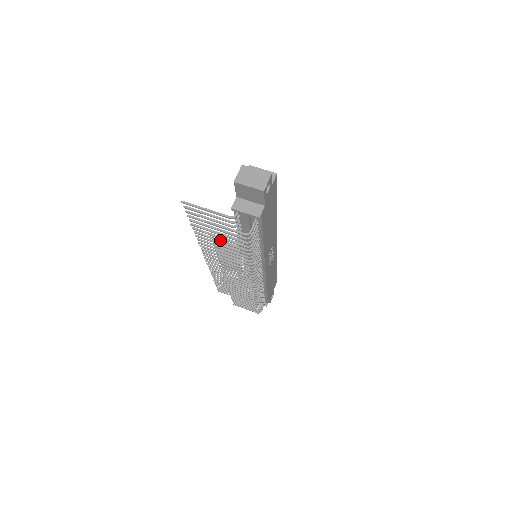
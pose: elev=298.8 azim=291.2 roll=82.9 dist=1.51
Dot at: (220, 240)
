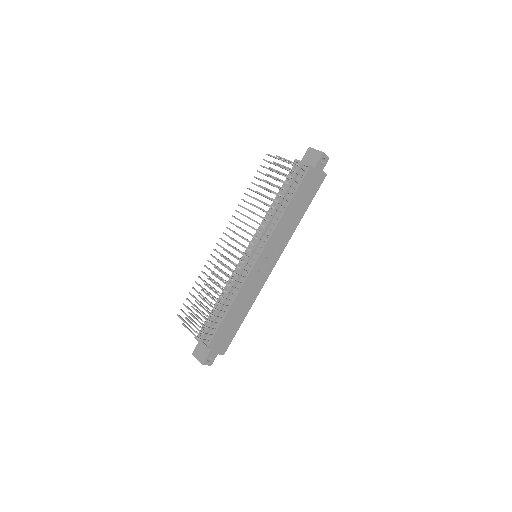
Dot at: (268, 181)
